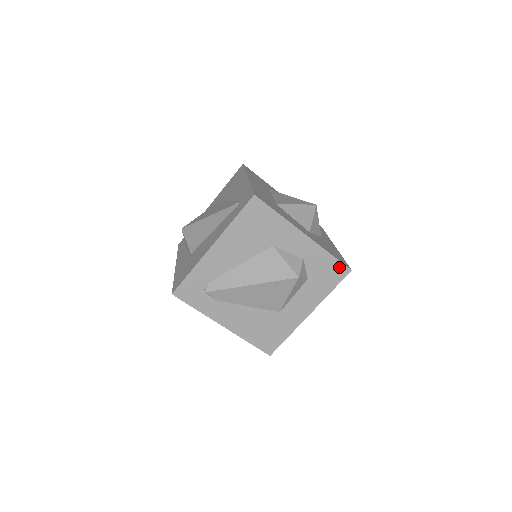
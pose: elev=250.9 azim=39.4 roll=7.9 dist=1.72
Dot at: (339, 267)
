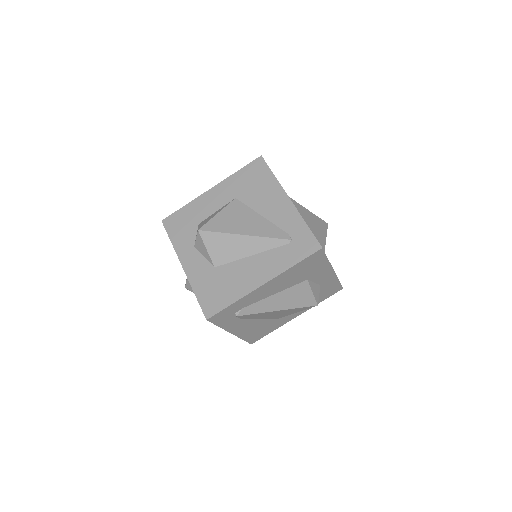
Dot at: (338, 287)
